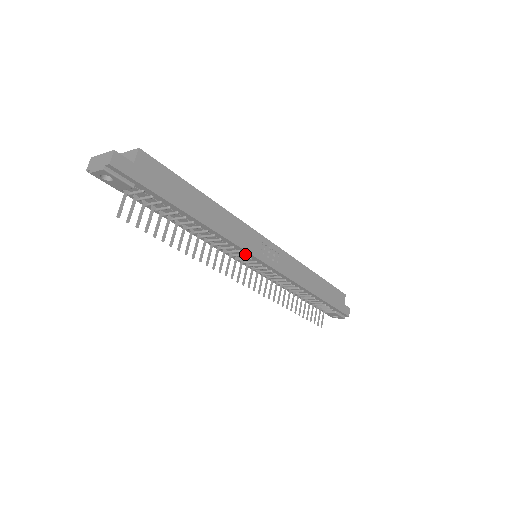
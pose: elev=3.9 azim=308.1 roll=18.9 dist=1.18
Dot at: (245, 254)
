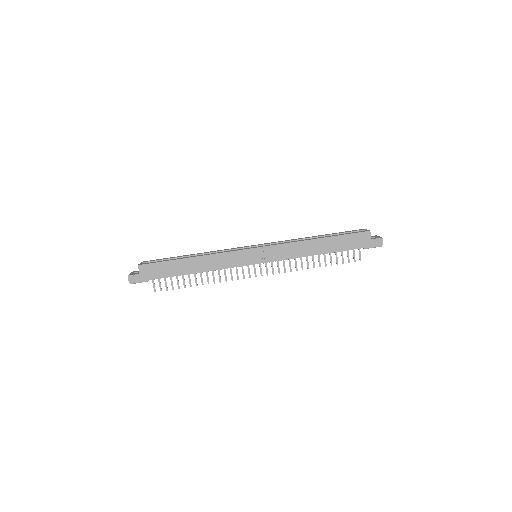
Dot at: (239, 266)
